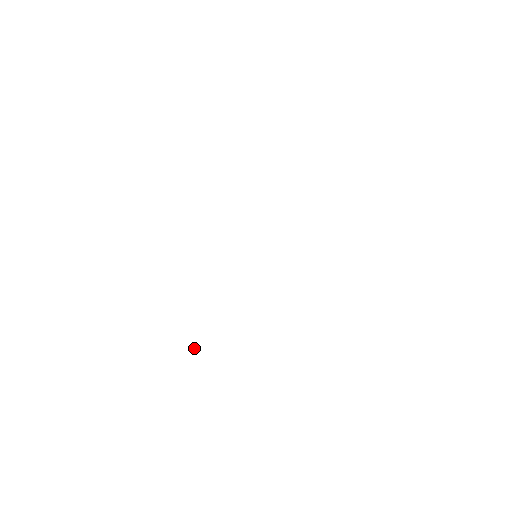
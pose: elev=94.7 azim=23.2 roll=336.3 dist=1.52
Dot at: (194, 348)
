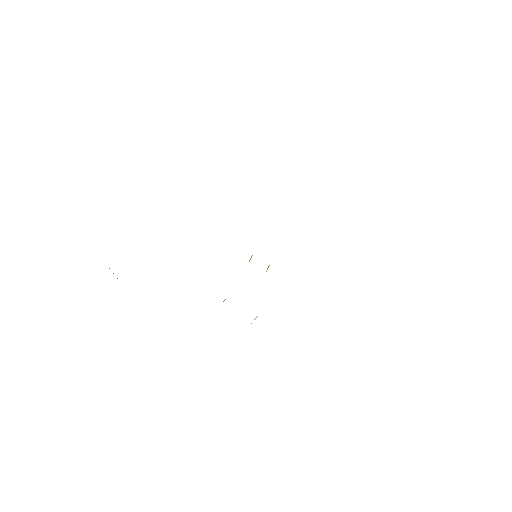
Dot at: occluded
